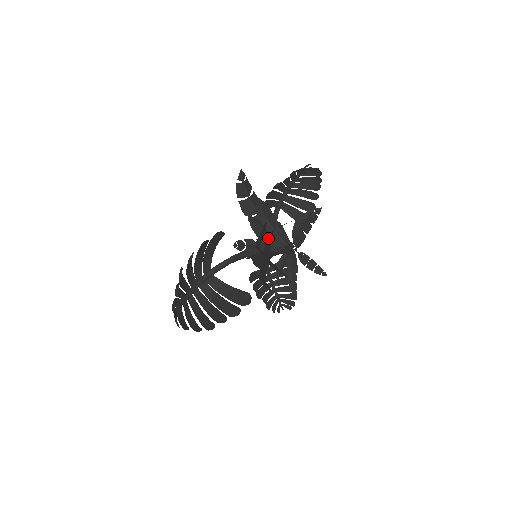
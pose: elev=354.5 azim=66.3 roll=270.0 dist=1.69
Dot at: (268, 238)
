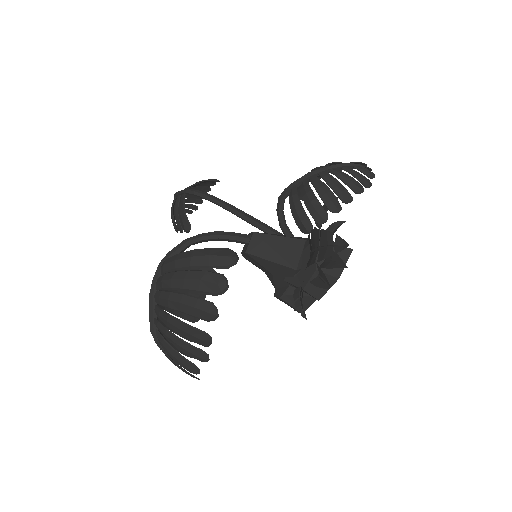
Dot at: occluded
